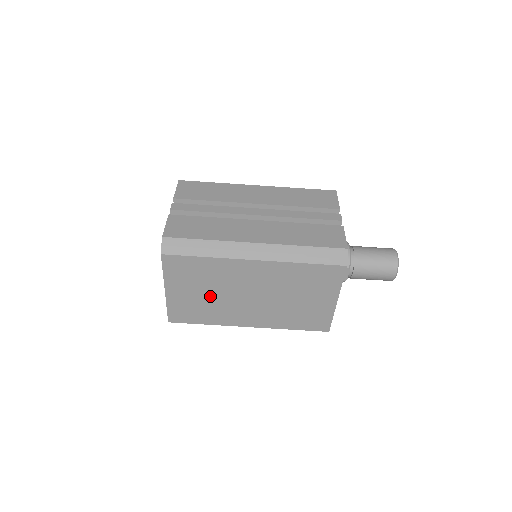
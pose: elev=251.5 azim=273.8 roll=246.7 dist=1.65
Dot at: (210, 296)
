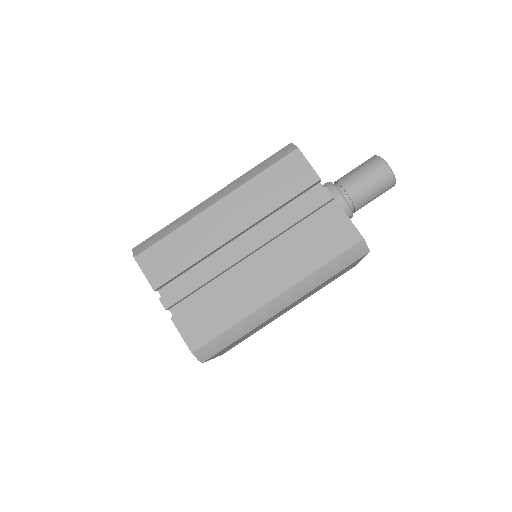
Dot at: occluded
